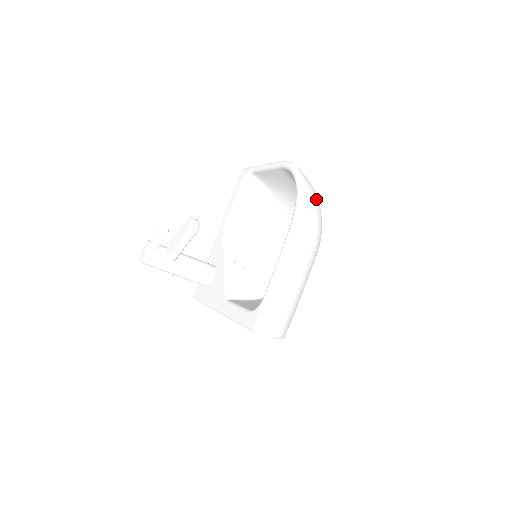
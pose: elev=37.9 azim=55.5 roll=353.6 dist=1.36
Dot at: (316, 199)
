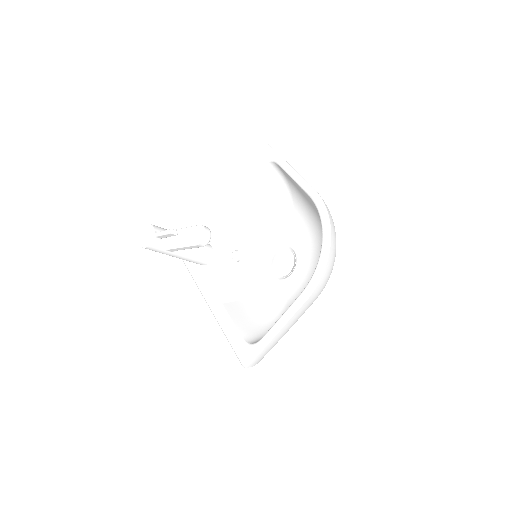
Dot at: (335, 254)
